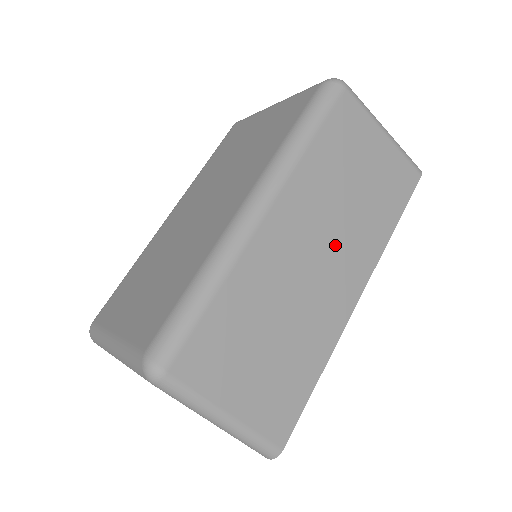
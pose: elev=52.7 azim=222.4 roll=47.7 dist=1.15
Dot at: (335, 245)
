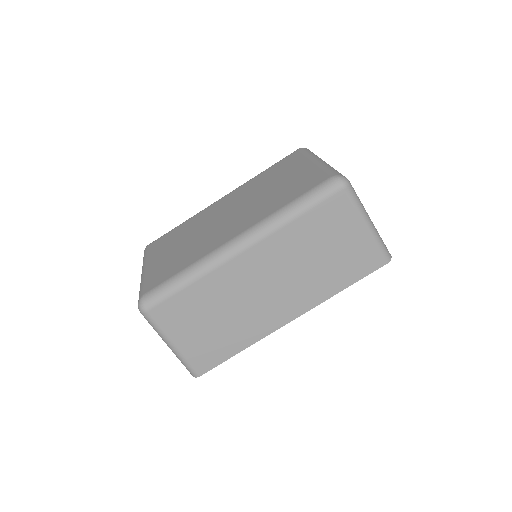
Dot at: (286, 285)
